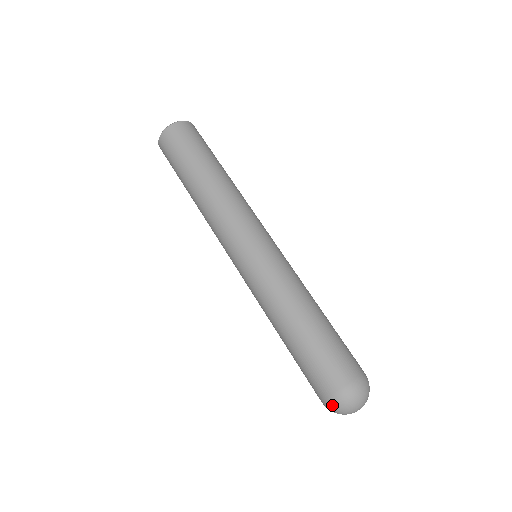
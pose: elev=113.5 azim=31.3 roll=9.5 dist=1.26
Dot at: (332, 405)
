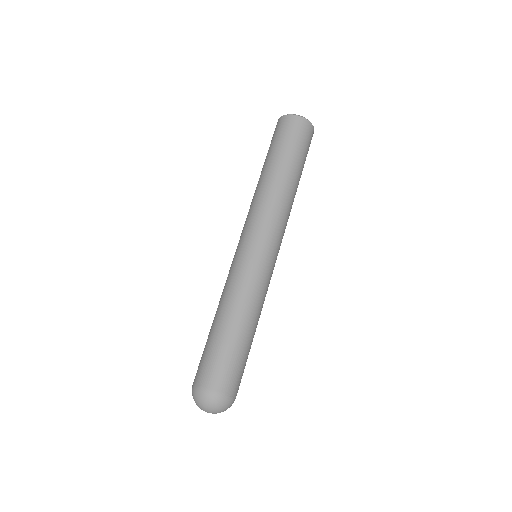
Dot at: (192, 390)
